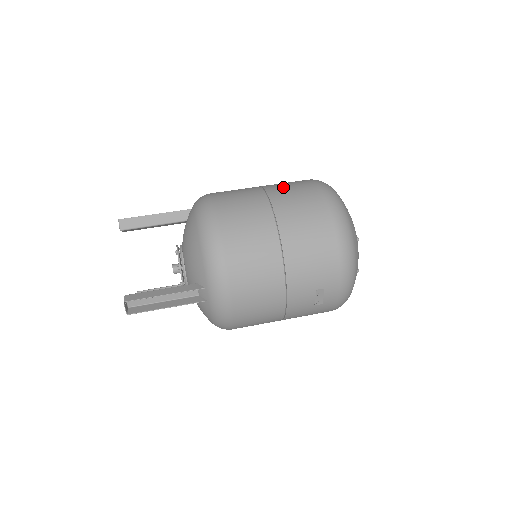
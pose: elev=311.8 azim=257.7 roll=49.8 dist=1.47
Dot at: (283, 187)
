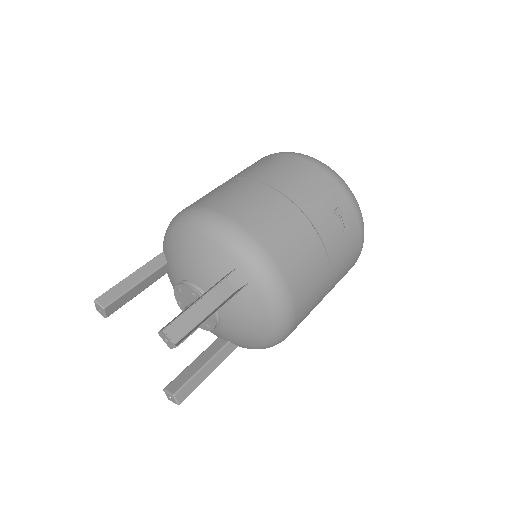
Dot at: occluded
